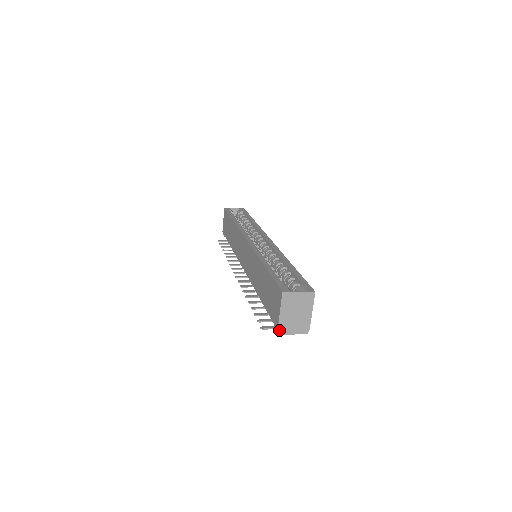
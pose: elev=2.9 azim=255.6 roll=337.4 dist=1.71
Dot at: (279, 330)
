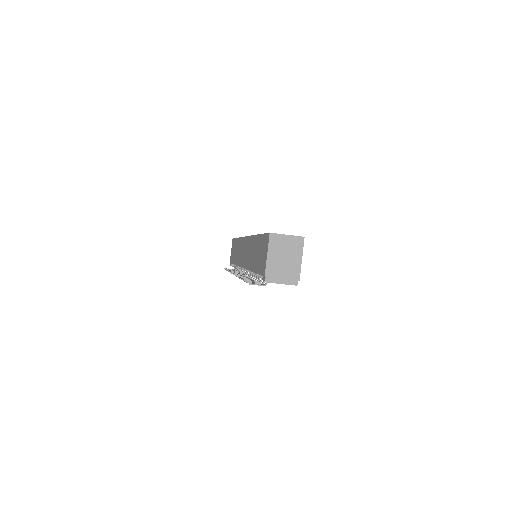
Dot at: (266, 277)
